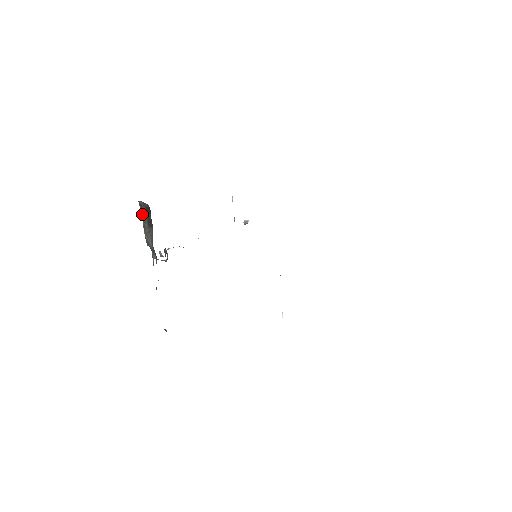
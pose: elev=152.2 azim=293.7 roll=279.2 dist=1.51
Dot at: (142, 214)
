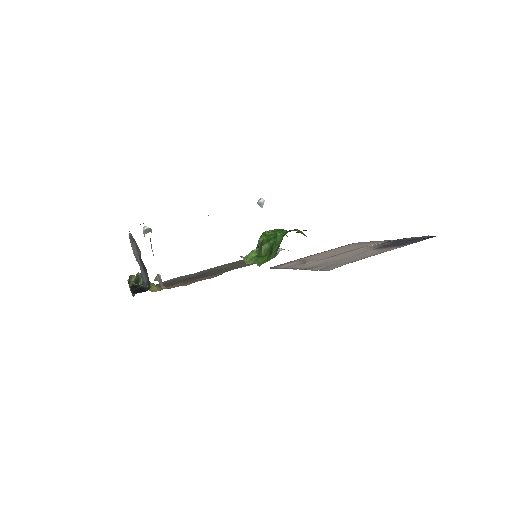
Dot at: occluded
